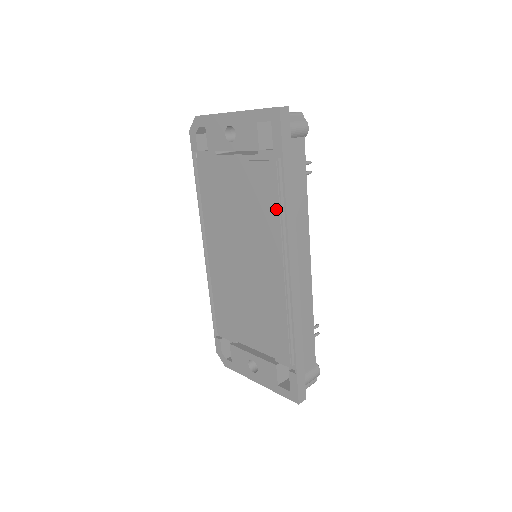
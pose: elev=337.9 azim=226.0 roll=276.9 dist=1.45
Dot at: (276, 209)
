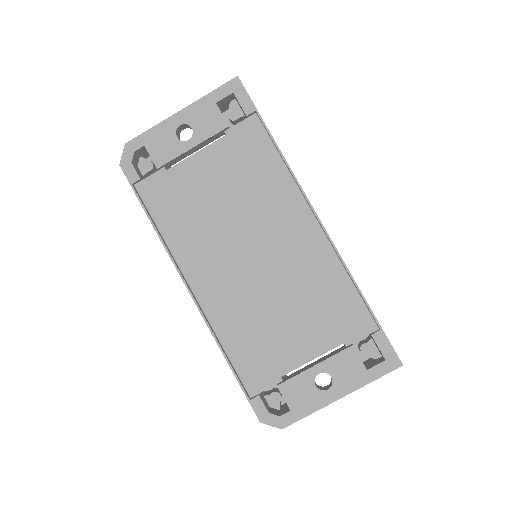
Dot at: (274, 167)
